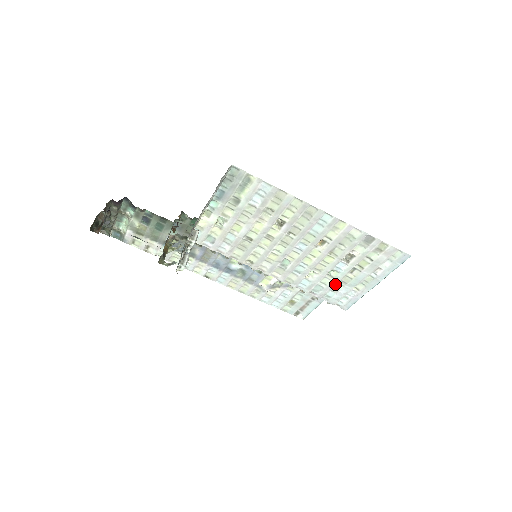
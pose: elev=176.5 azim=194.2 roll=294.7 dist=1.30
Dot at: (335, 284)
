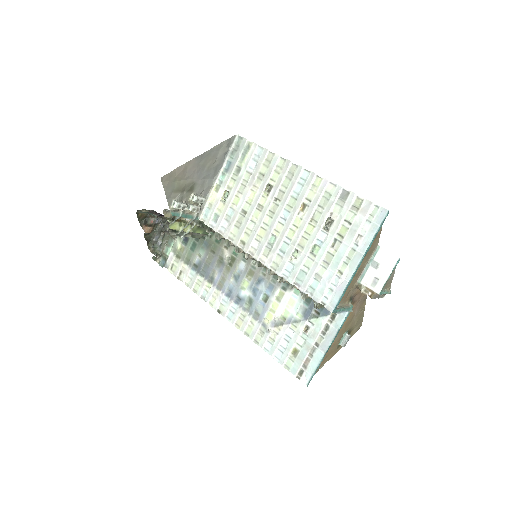
Dot at: (318, 267)
